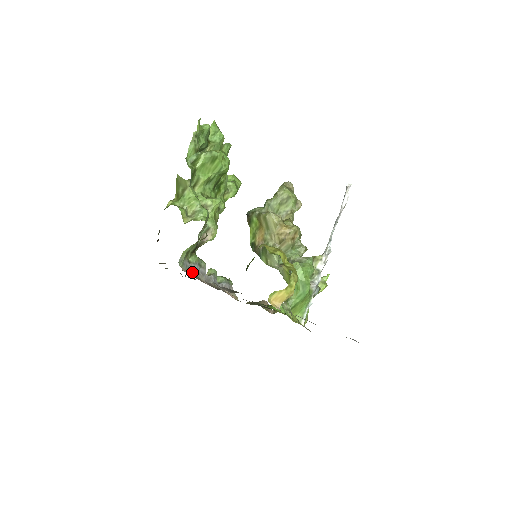
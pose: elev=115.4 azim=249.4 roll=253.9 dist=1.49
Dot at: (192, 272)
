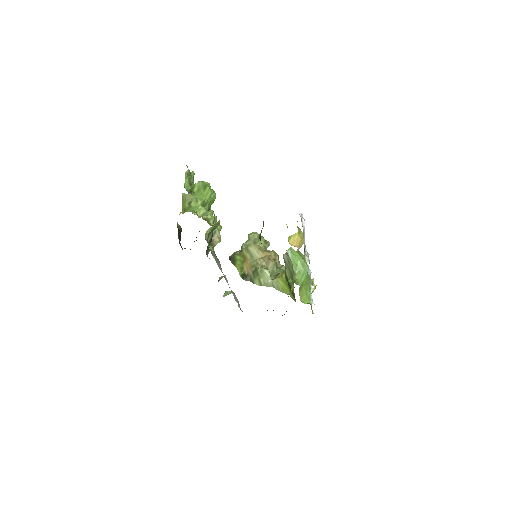
Dot at: (214, 257)
